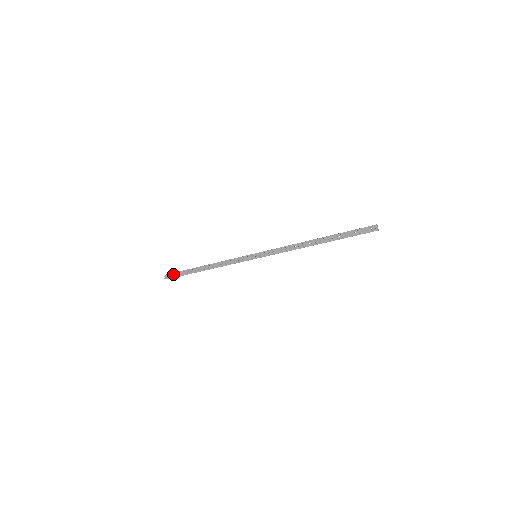
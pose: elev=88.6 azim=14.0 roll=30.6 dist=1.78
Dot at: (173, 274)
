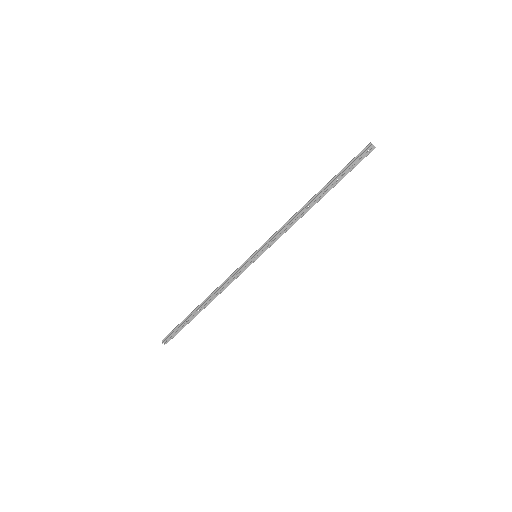
Dot at: (171, 334)
